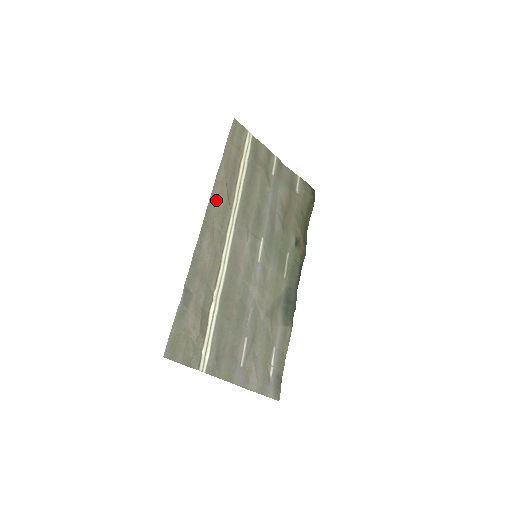
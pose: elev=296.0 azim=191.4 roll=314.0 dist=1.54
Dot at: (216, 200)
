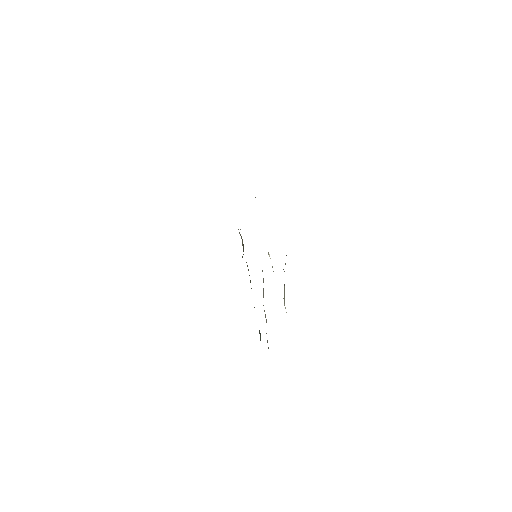
Dot at: occluded
